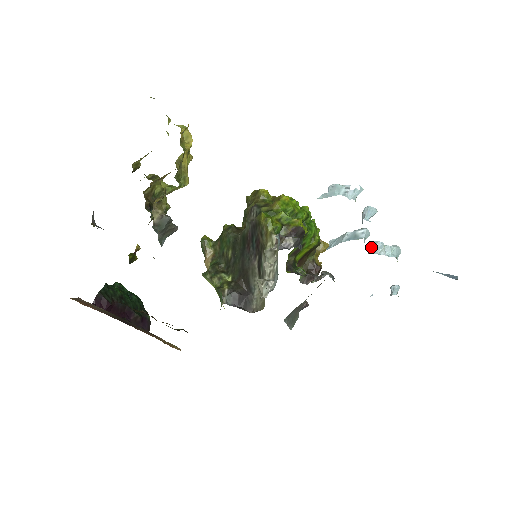
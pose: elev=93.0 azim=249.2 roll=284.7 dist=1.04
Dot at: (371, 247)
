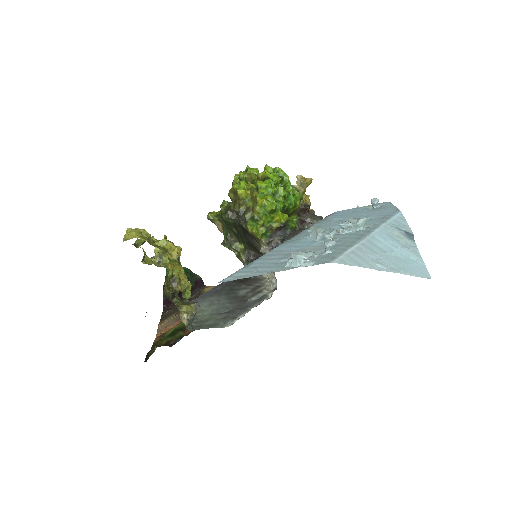
Dot at: (341, 228)
